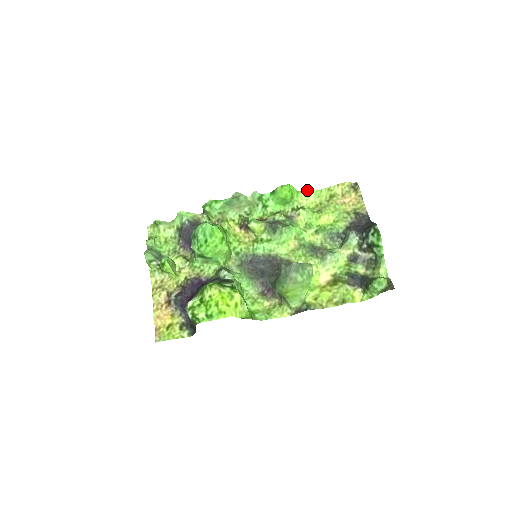
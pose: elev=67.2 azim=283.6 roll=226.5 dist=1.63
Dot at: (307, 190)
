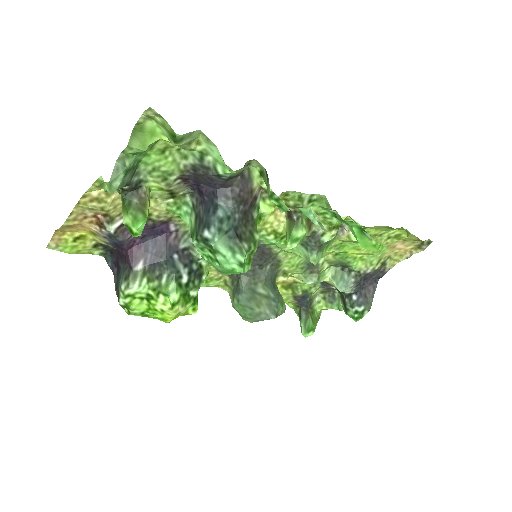
Dot at: (393, 228)
